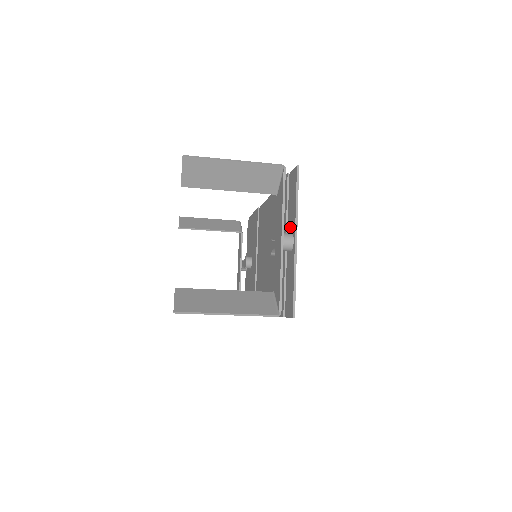
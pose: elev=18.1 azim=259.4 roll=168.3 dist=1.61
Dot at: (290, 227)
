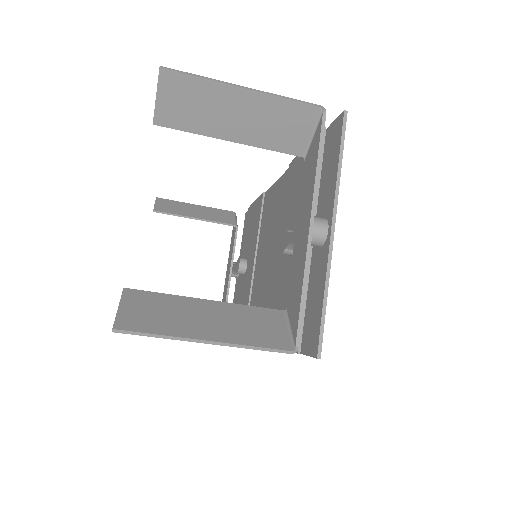
Dot at: (322, 209)
